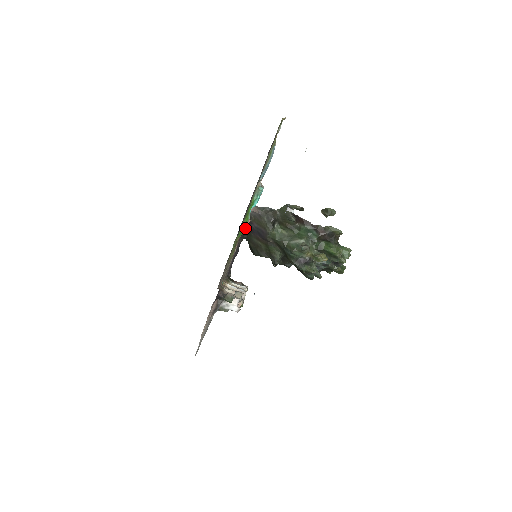
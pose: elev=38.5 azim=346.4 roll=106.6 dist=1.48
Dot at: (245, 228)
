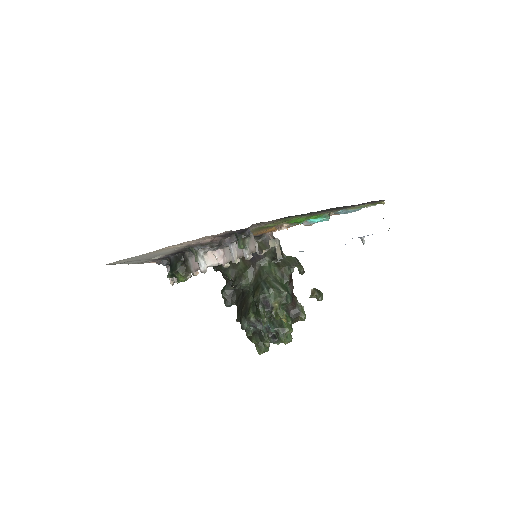
Dot at: (286, 226)
